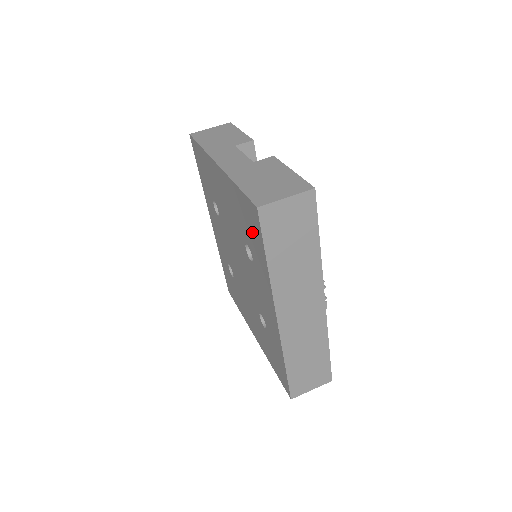
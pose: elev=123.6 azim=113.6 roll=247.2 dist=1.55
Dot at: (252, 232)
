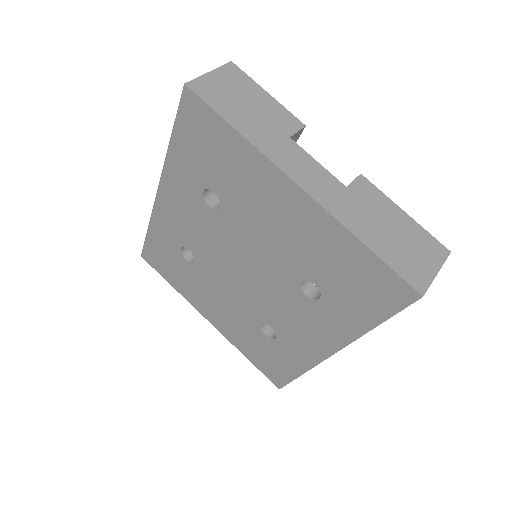
Dot at: (361, 293)
